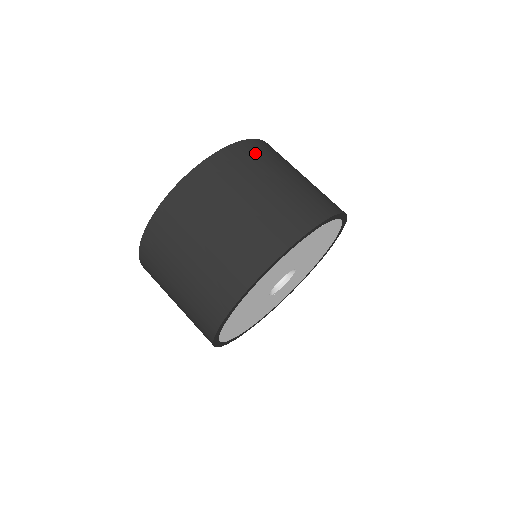
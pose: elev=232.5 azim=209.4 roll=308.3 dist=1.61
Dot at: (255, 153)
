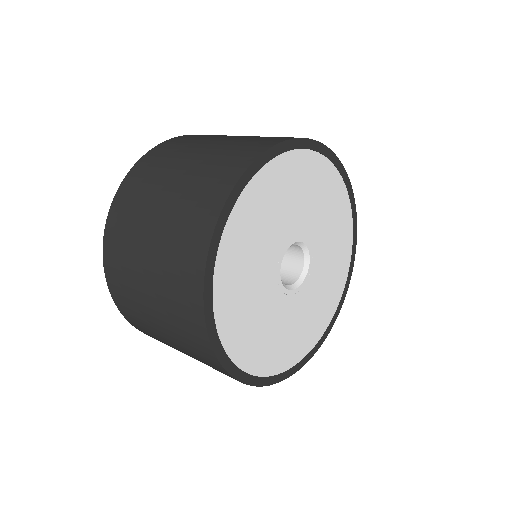
Dot at: (171, 147)
